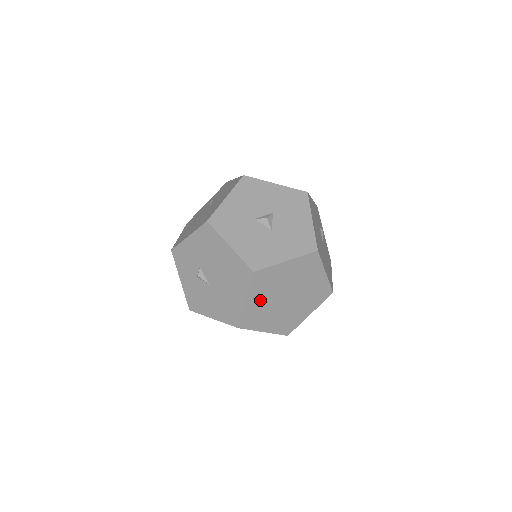
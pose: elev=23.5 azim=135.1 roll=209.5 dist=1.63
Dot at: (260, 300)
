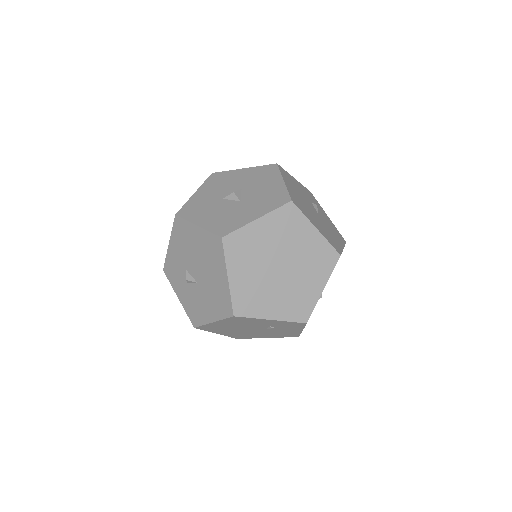
Dot at: (246, 275)
